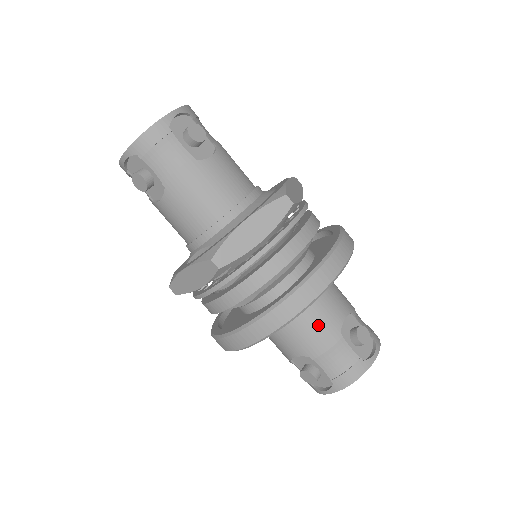
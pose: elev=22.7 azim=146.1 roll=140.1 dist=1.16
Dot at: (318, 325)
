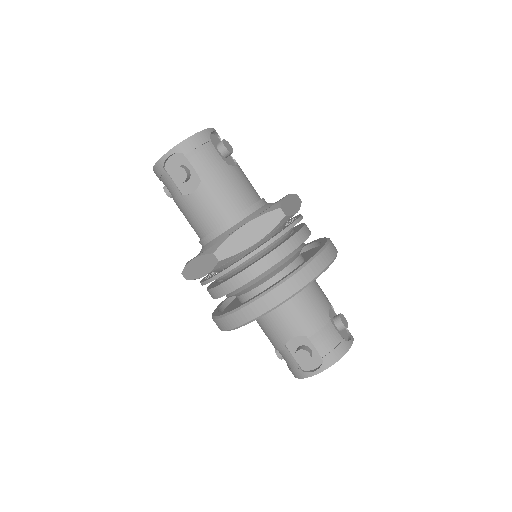
Dot at: (269, 333)
